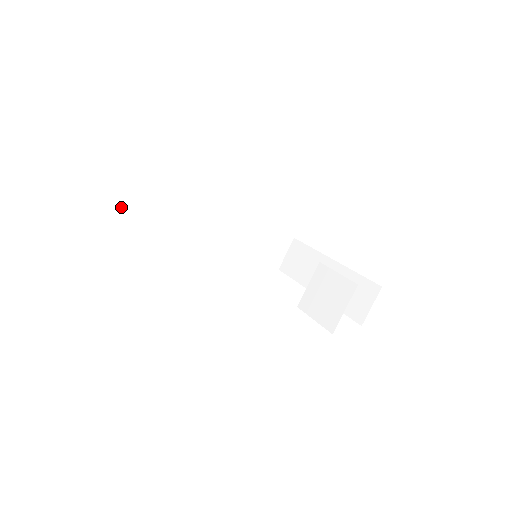
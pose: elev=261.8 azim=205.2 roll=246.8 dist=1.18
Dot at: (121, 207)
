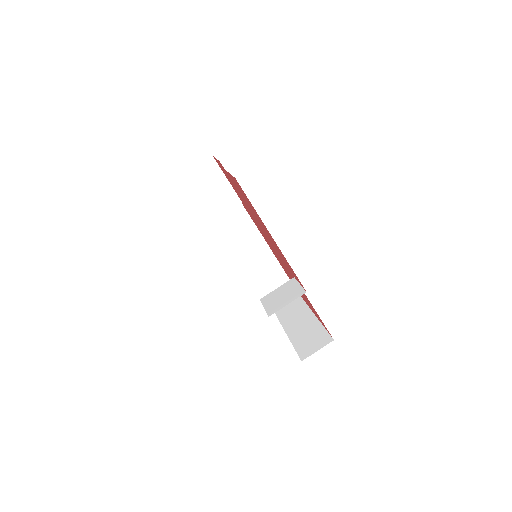
Dot at: (193, 173)
